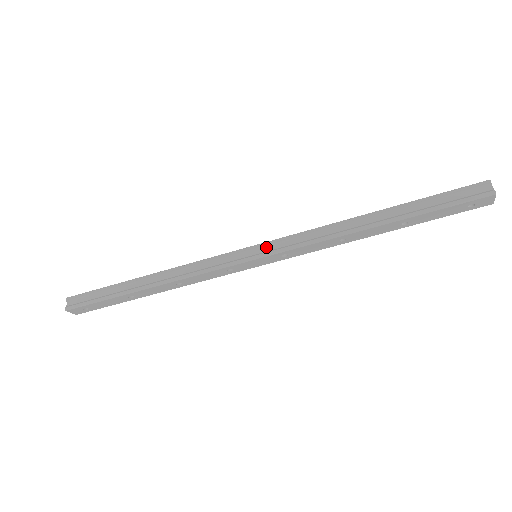
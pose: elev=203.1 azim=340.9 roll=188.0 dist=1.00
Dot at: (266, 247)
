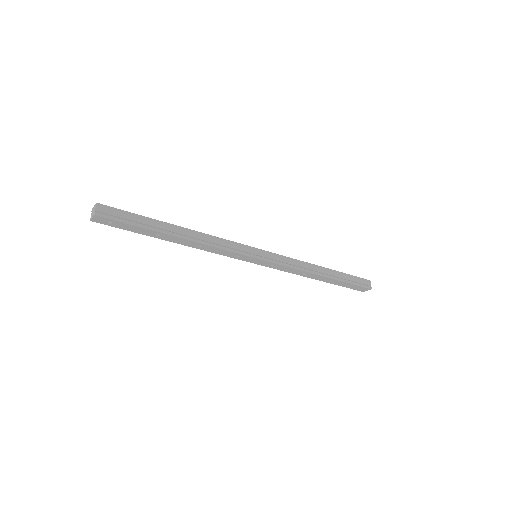
Dot at: (267, 255)
